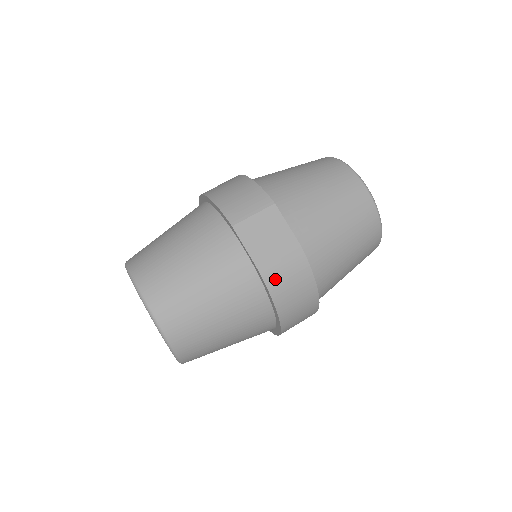
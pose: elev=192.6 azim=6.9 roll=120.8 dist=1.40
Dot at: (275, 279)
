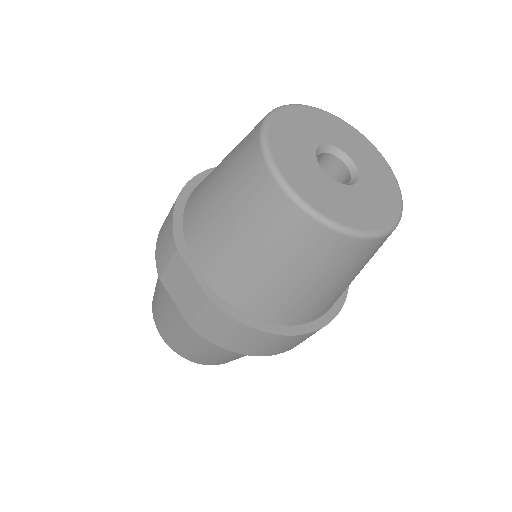
Dot at: (208, 332)
